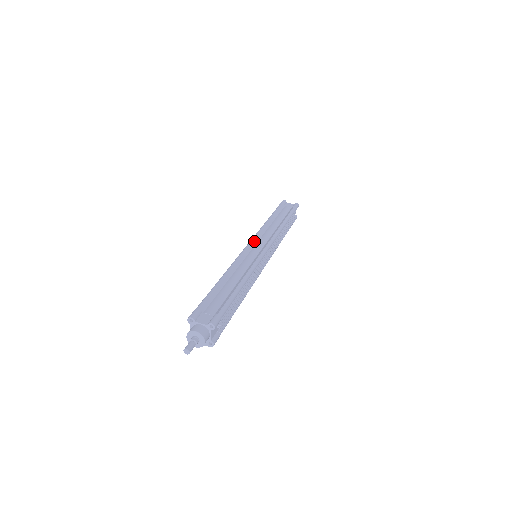
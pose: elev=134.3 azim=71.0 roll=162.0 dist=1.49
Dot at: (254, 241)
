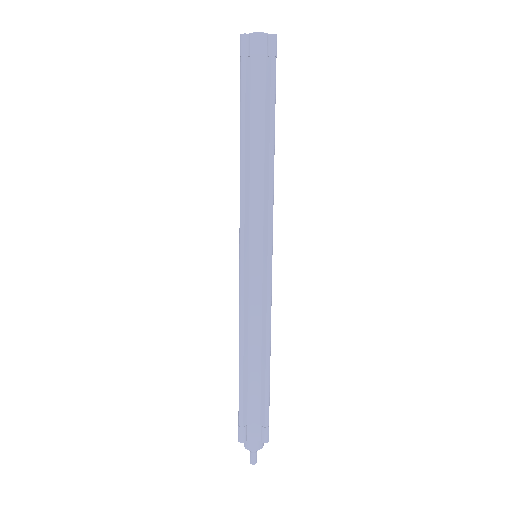
Dot at: (245, 242)
